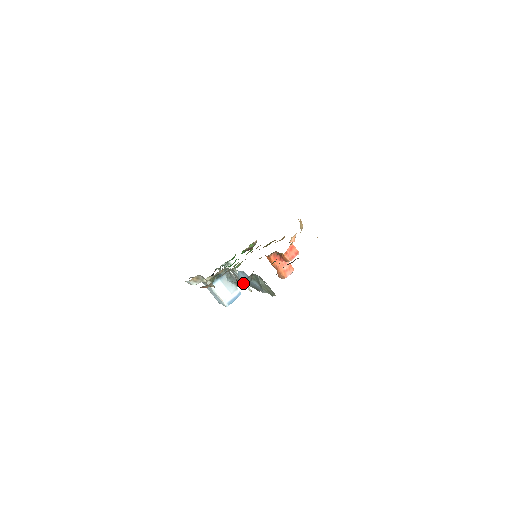
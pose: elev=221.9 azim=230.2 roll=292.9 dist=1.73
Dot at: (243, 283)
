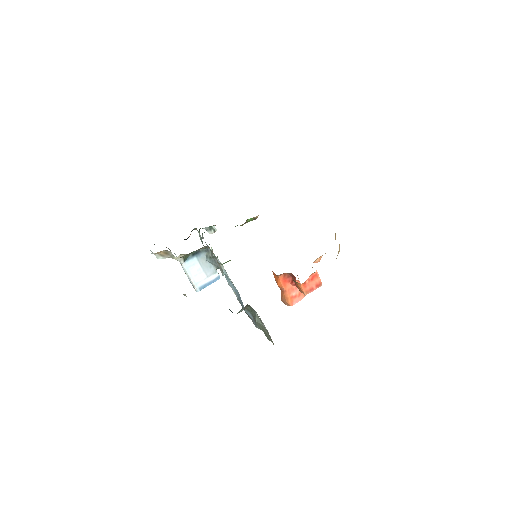
Dot at: (231, 311)
